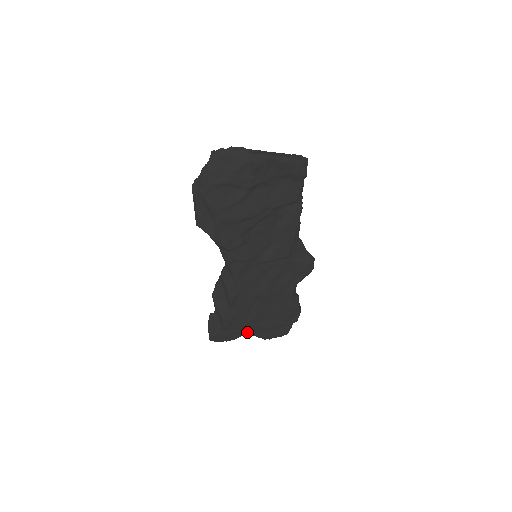
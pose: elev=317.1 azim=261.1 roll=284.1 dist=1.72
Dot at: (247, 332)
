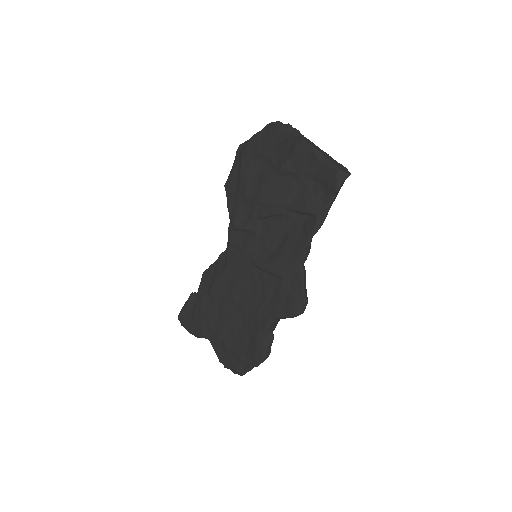
Dot at: (210, 339)
